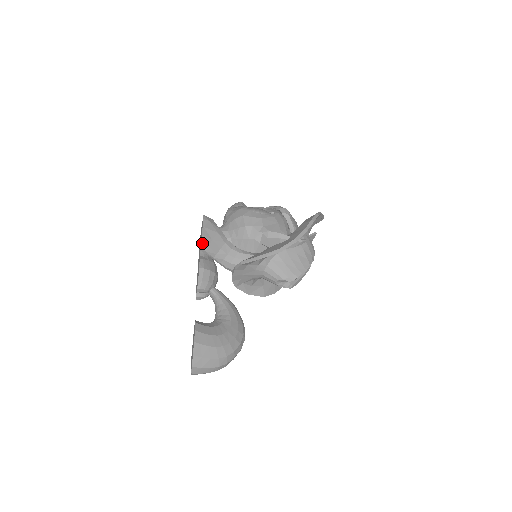
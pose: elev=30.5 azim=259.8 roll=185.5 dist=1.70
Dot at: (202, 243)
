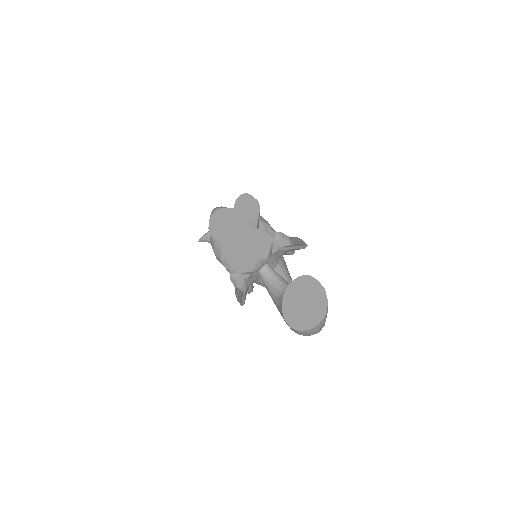
Dot at: (259, 215)
